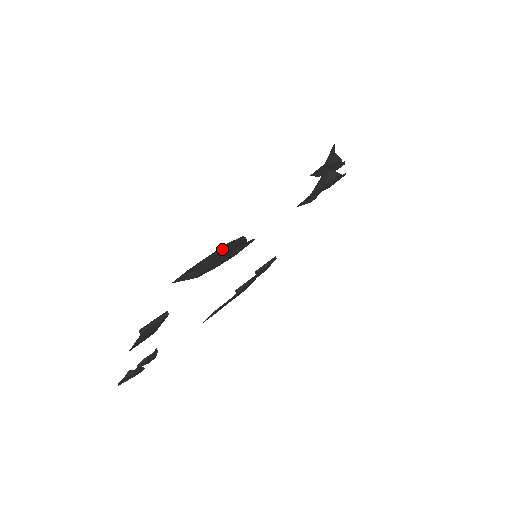
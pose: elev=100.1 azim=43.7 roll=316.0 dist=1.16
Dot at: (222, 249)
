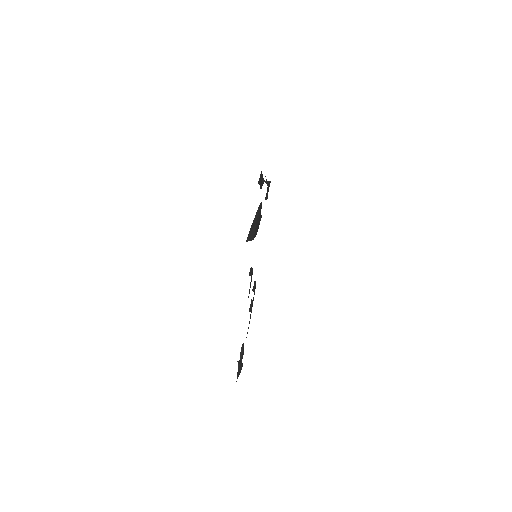
Dot at: (258, 210)
